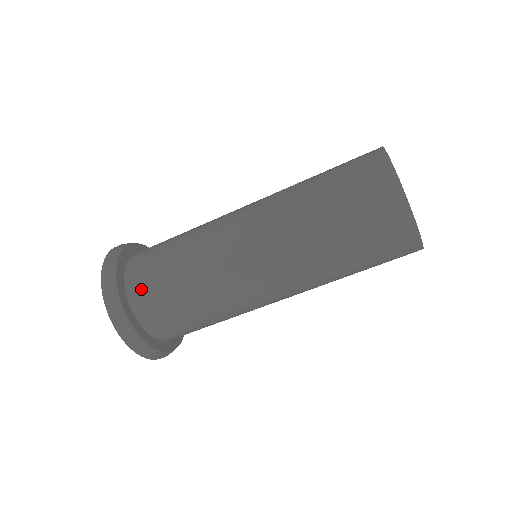
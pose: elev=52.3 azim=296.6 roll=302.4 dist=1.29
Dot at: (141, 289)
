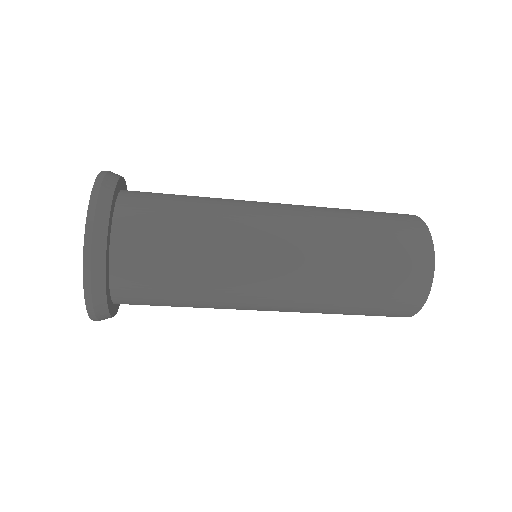
Dot at: (132, 254)
